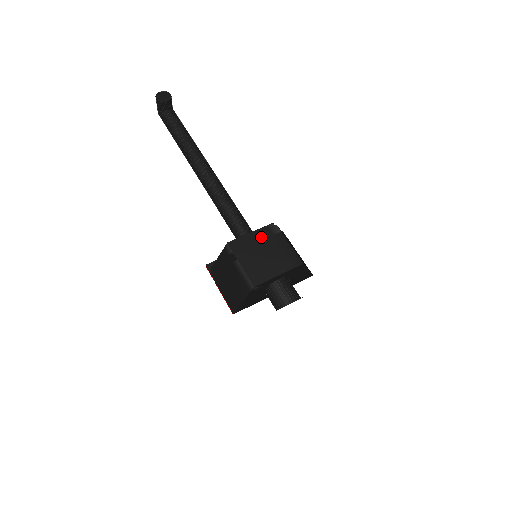
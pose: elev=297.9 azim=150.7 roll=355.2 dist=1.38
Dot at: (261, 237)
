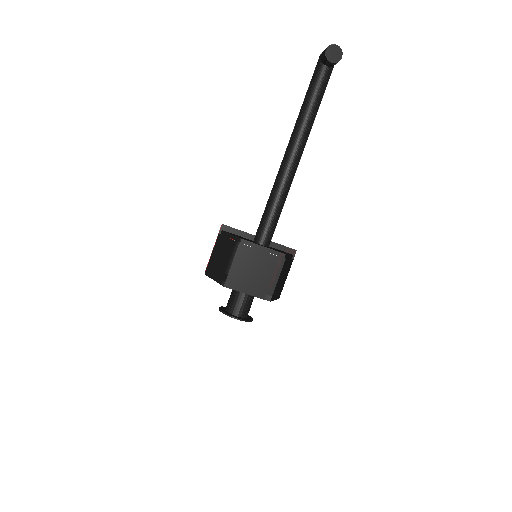
Dot at: (266, 258)
